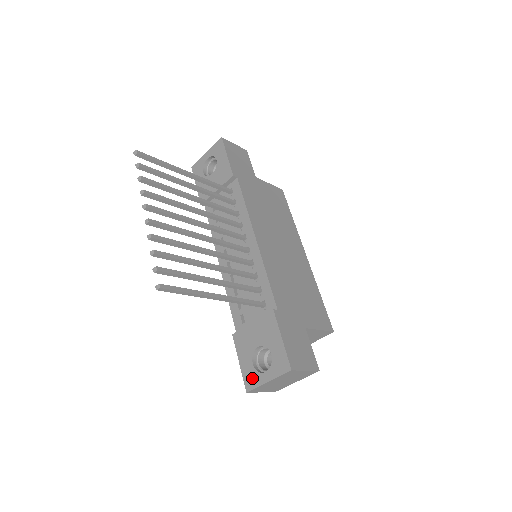
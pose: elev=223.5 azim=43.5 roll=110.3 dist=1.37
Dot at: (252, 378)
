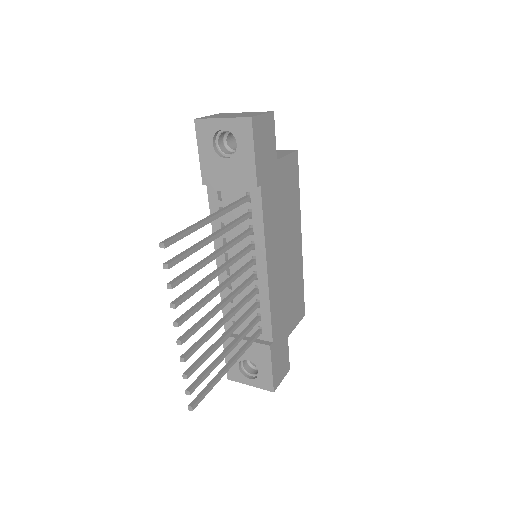
Dot at: (235, 375)
